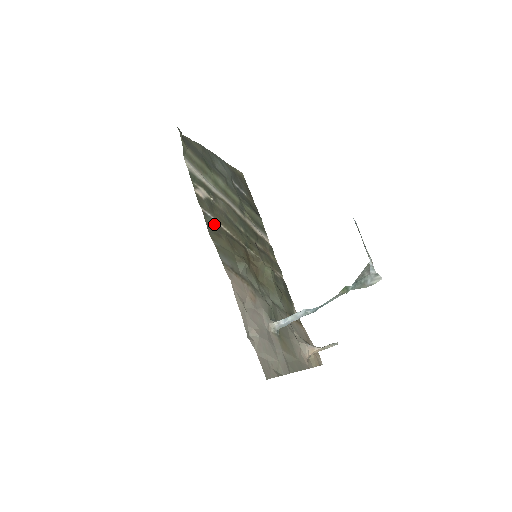
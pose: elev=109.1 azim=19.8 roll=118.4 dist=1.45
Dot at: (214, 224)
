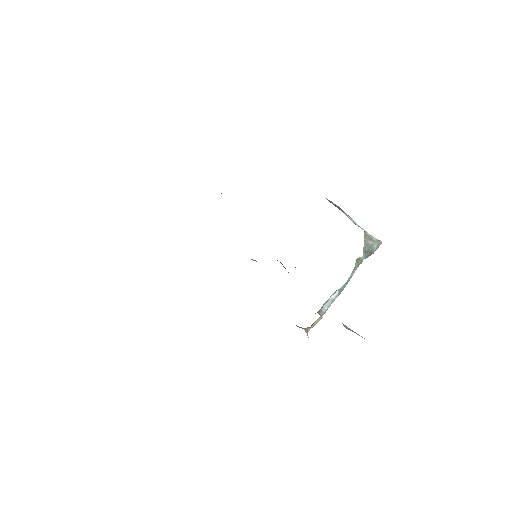
Dot at: occluded
